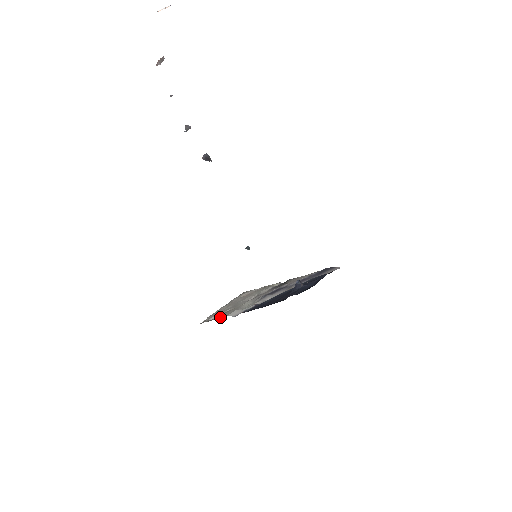
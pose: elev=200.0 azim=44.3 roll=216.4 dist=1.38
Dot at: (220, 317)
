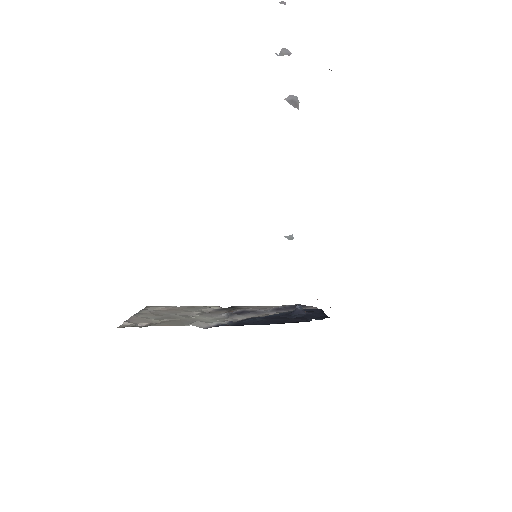
Dot at: (169, 324)
